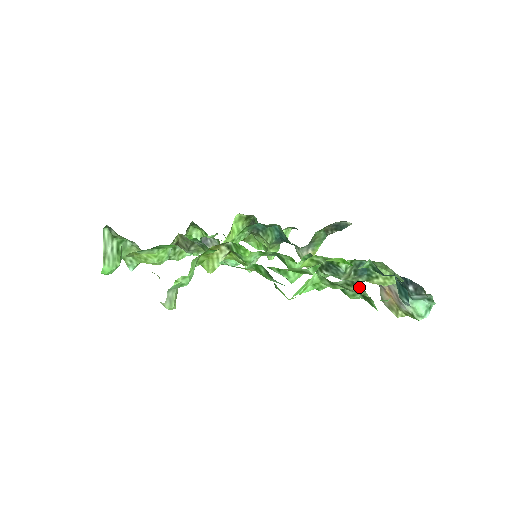
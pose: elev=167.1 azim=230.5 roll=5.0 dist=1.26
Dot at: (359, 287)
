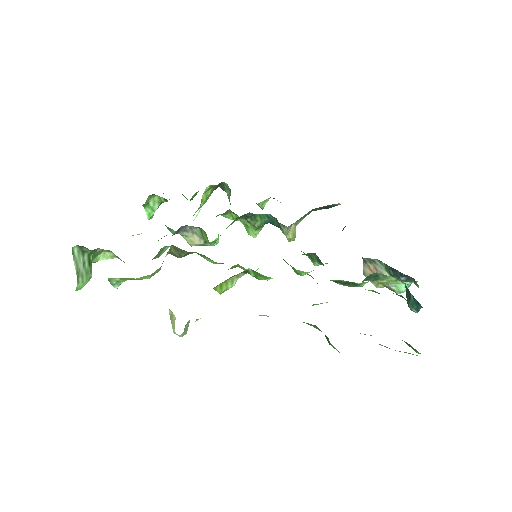
Dot at: occluded
